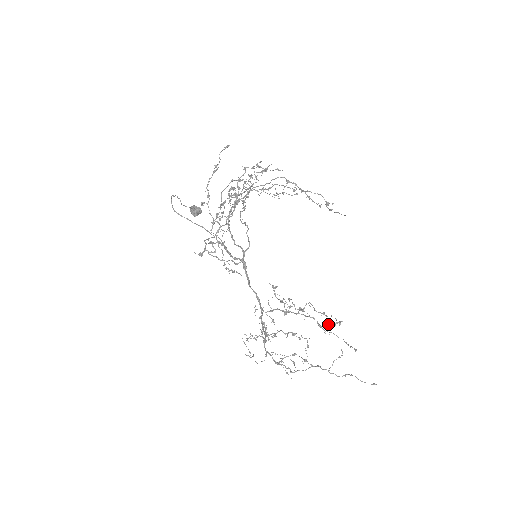
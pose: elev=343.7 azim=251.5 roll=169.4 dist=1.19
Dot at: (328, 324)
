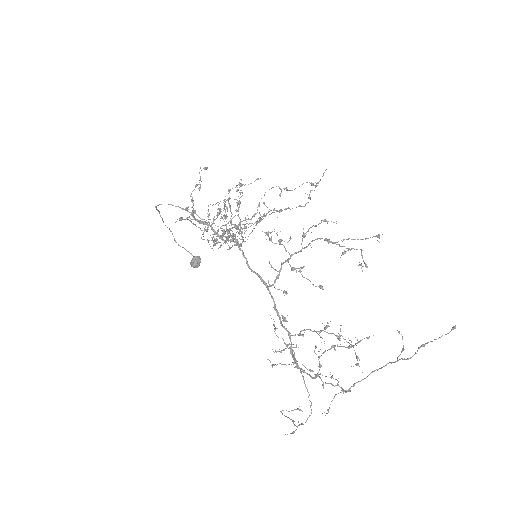
Dot at: (342, 246)
